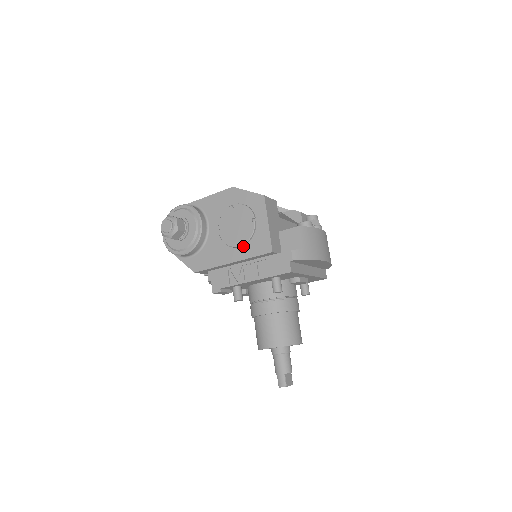
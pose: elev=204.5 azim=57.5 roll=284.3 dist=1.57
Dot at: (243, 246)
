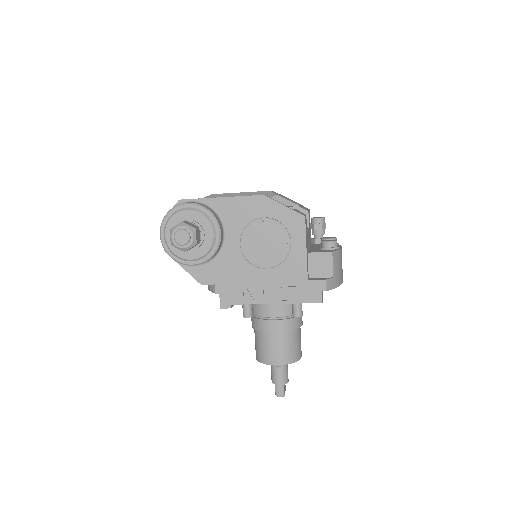
Dot at: (271, 268)
